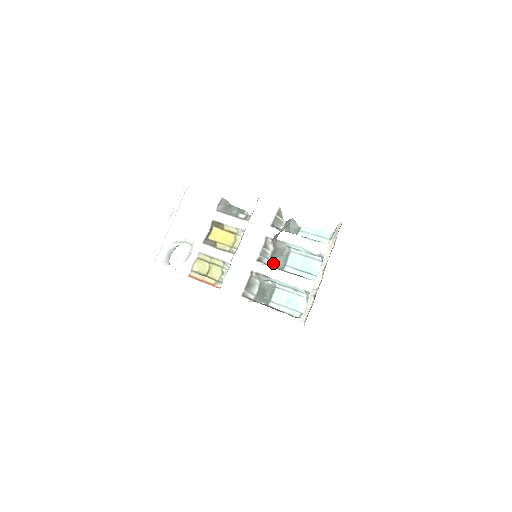
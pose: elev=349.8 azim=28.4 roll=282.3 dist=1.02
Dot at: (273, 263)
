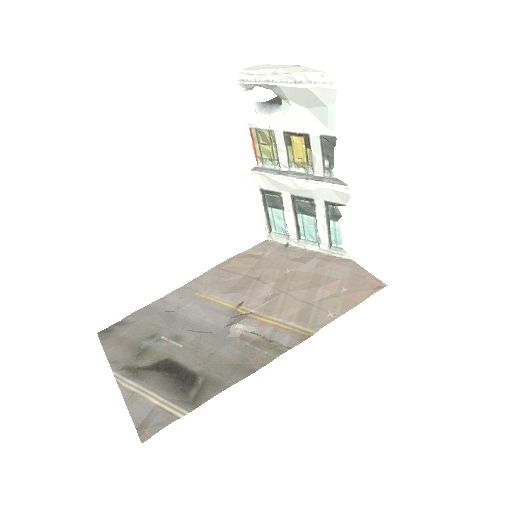
Dot at: (298, 206)
